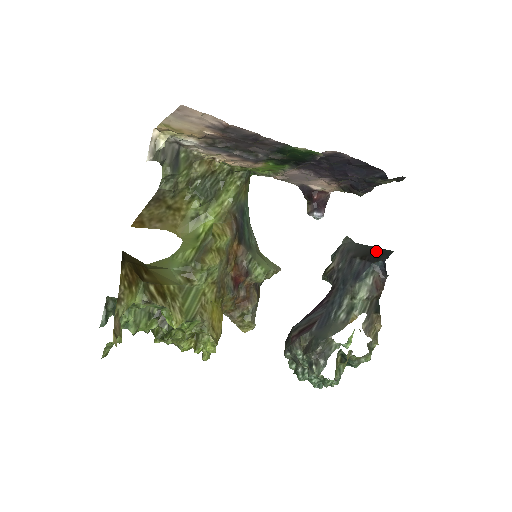
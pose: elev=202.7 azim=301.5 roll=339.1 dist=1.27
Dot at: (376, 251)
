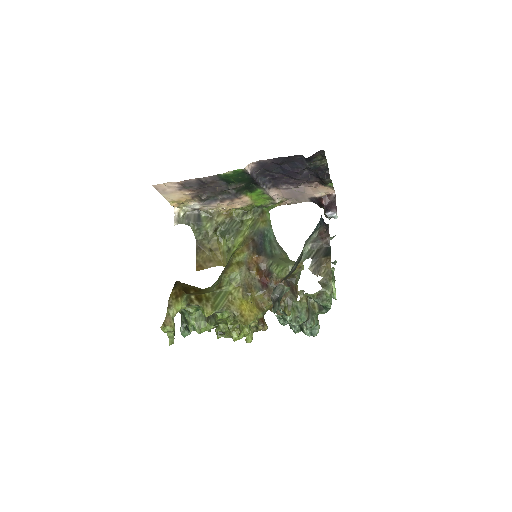
Dot at: occluded
